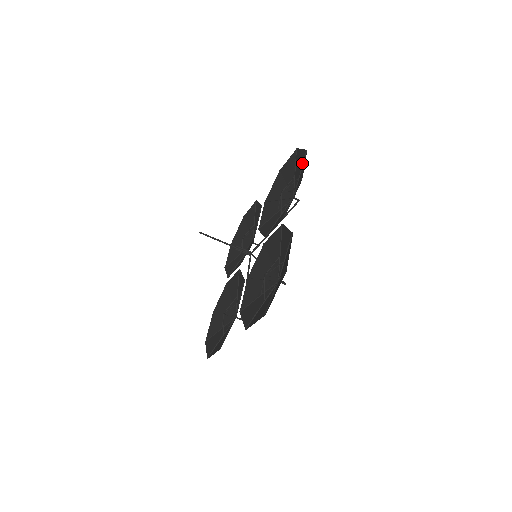
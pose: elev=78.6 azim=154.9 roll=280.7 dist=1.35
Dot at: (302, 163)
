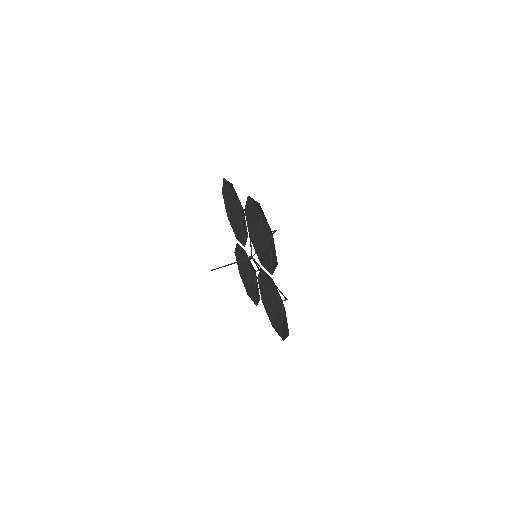
Dot at: (228, 187)
